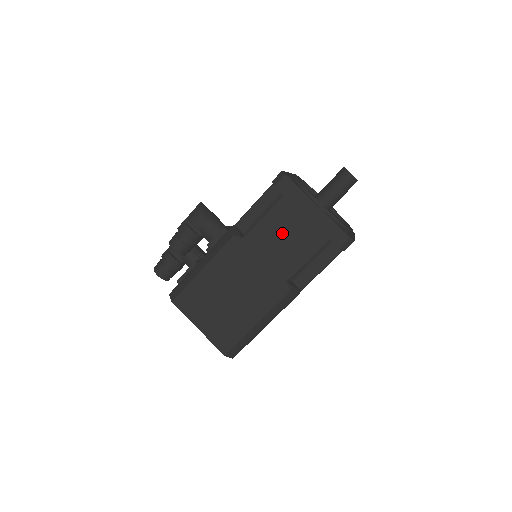
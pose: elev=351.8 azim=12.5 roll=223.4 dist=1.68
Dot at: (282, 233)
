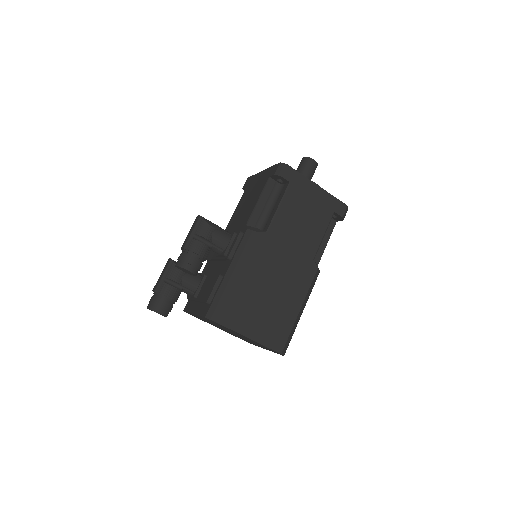
Dot at: (298, 217)
